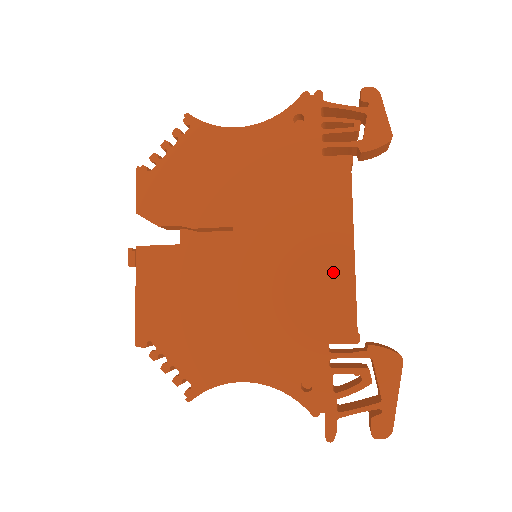
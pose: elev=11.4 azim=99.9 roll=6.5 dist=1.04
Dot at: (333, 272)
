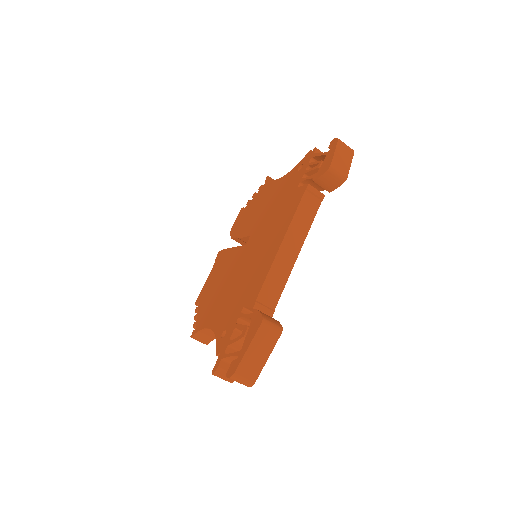
Dot at: (267, 260)
